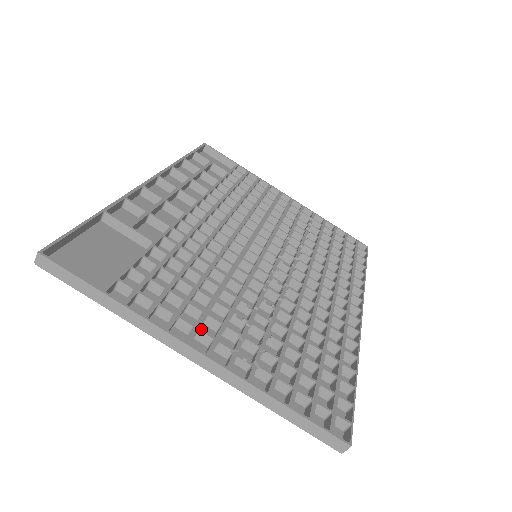
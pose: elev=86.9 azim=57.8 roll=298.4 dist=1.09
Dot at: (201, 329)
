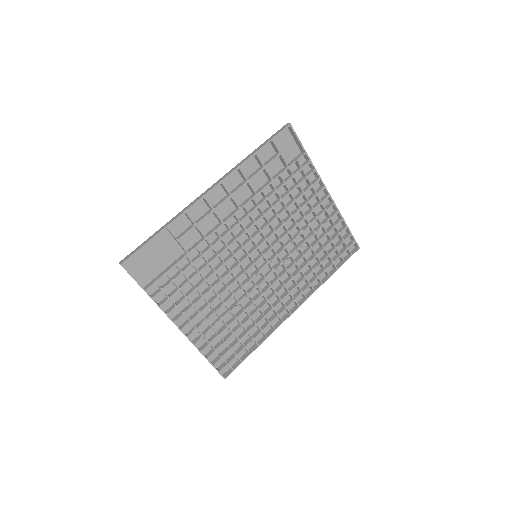
Dot at: occluded
